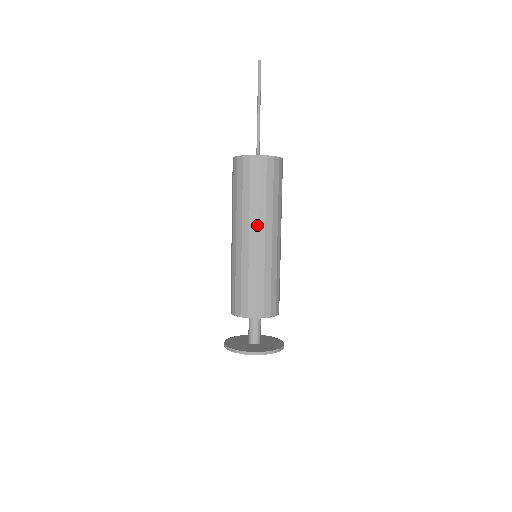
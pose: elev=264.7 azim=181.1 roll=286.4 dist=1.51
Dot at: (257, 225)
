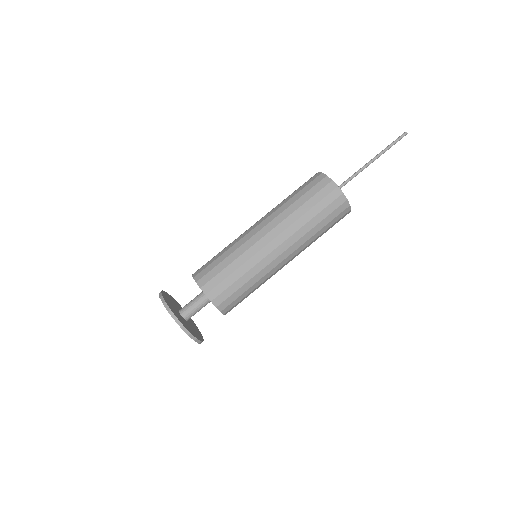
Dot at: (272, 220)
